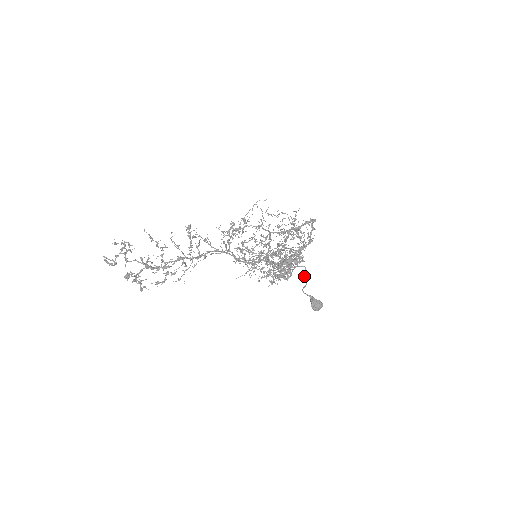
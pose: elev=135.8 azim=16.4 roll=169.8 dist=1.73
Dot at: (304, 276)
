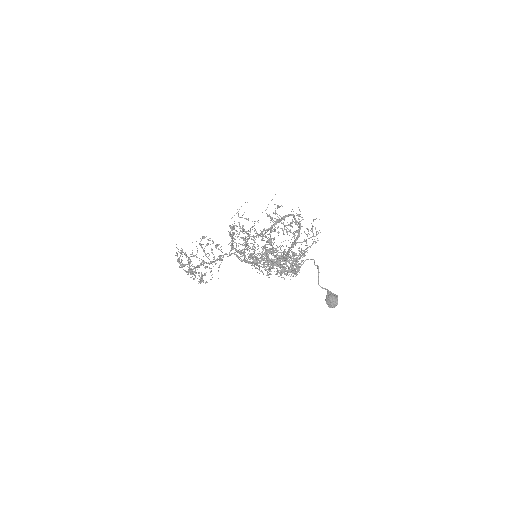
Dot at: (318, 269)
